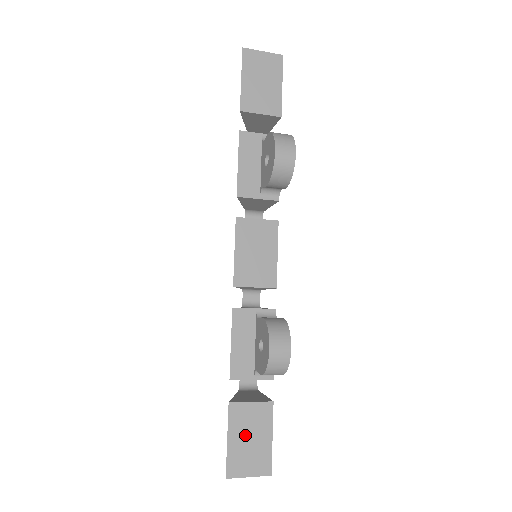
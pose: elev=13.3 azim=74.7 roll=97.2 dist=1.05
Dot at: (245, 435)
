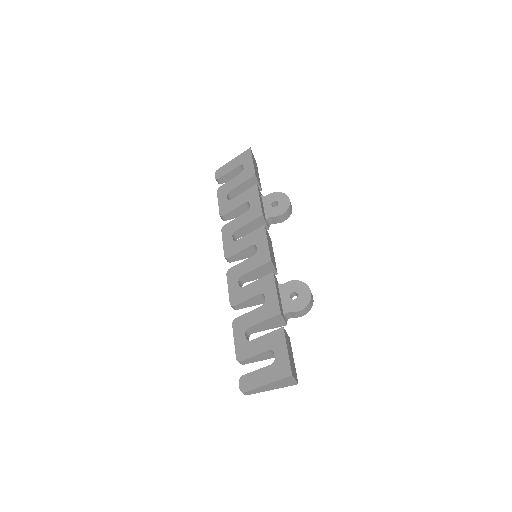
Dot at: (290, 351)
